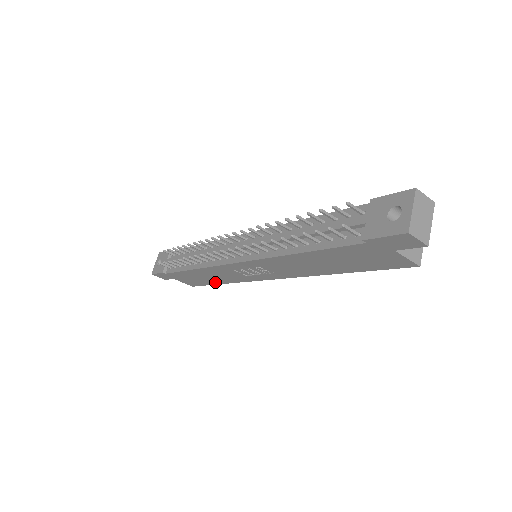
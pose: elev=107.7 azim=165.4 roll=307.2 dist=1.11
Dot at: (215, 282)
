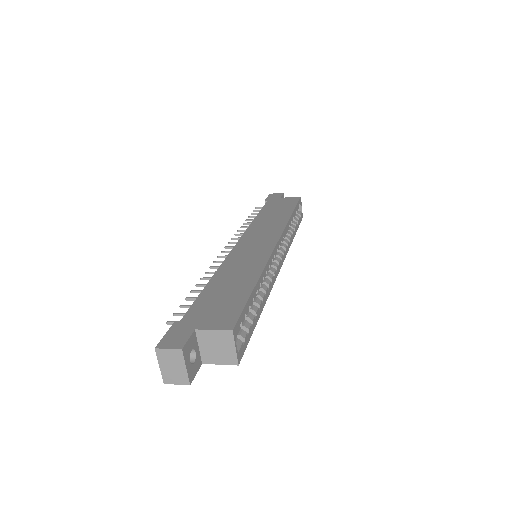
Dot at: occluded
